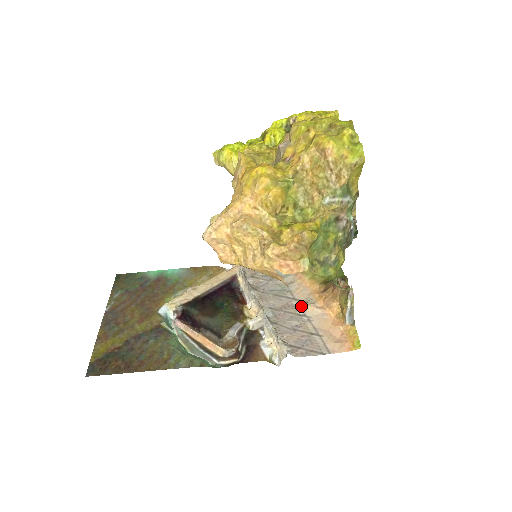
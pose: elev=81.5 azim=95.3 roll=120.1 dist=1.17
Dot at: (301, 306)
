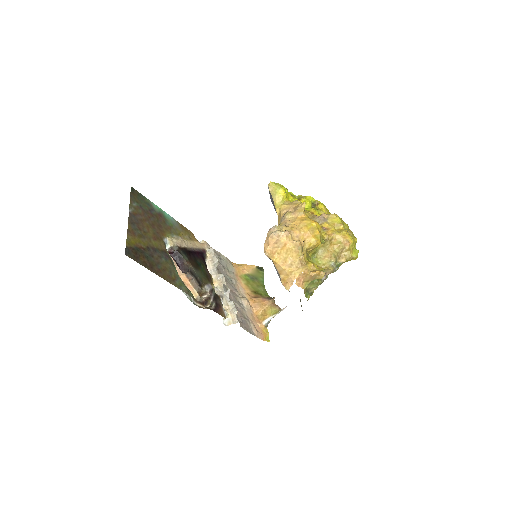
Dot at: (241, 298)
